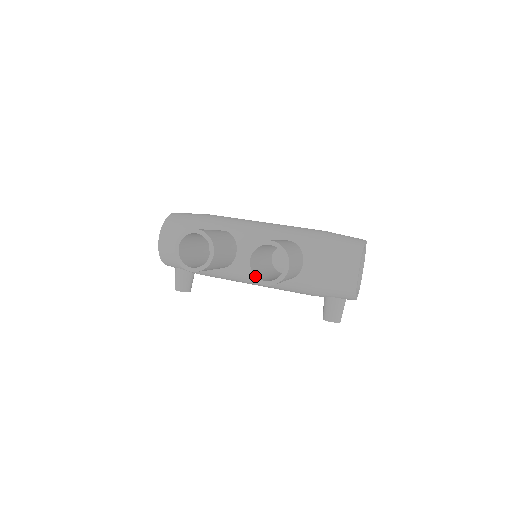
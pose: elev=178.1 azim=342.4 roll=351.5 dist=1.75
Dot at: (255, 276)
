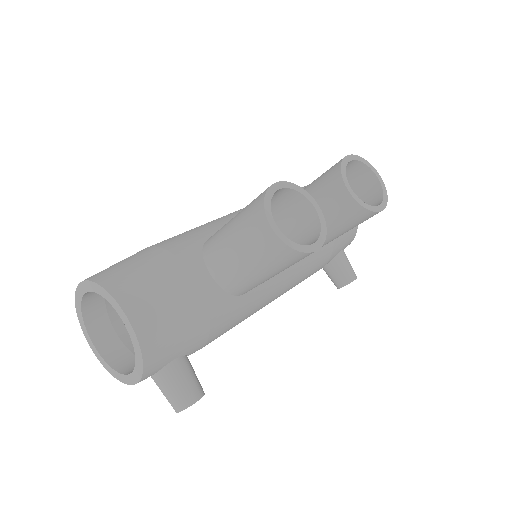
Dot at: (369, 205)
